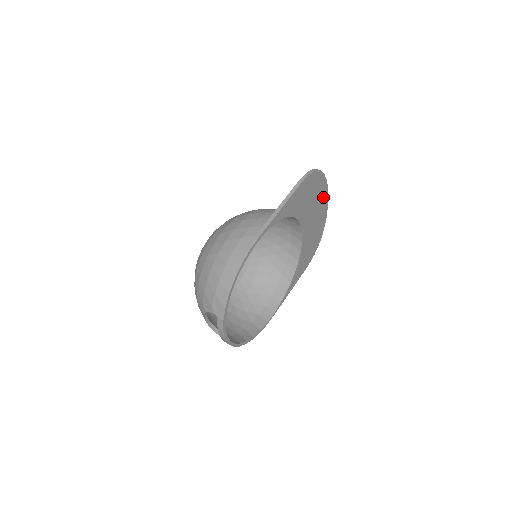
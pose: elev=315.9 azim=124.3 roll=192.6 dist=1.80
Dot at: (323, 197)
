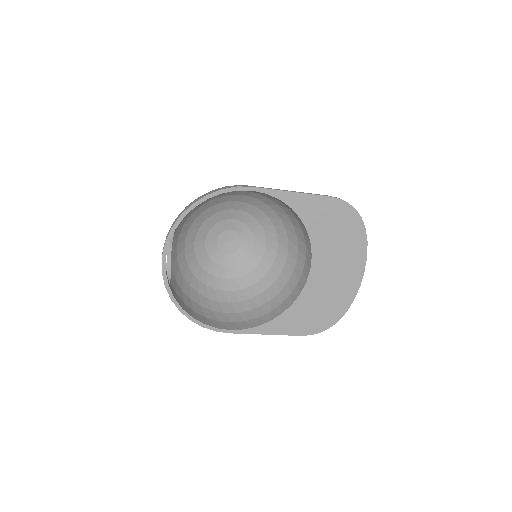
Dot at: (356, 262)
